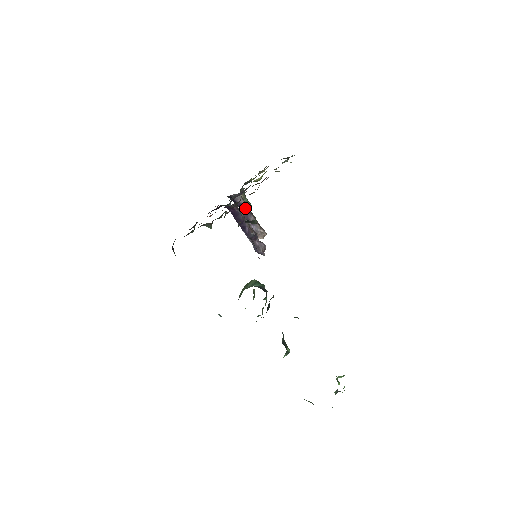
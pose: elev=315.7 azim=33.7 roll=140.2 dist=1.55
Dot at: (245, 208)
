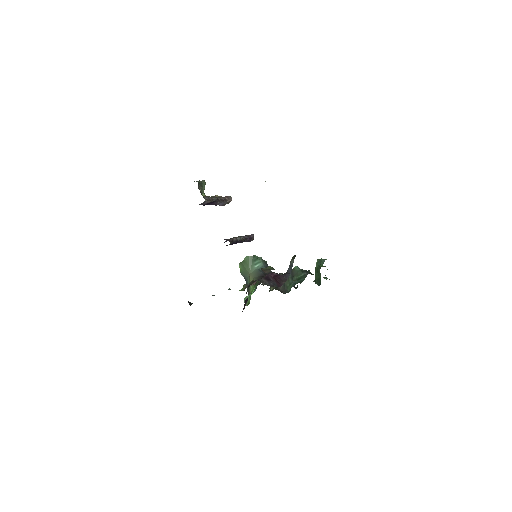
Dot at: (211, 202)
